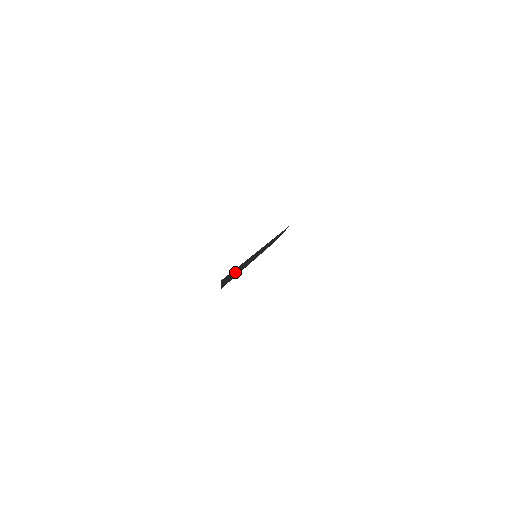
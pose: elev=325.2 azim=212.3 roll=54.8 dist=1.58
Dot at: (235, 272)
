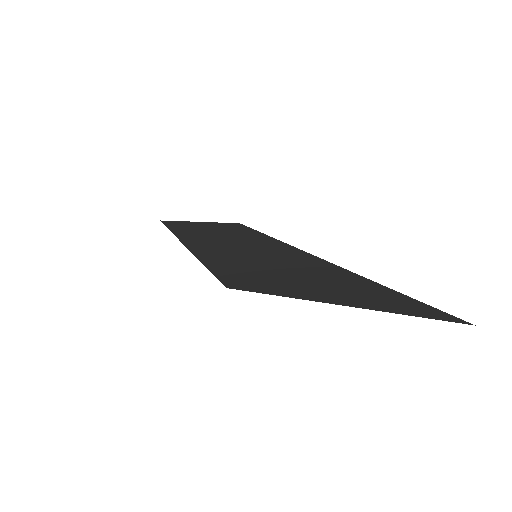
Dot at: (327, 287)
